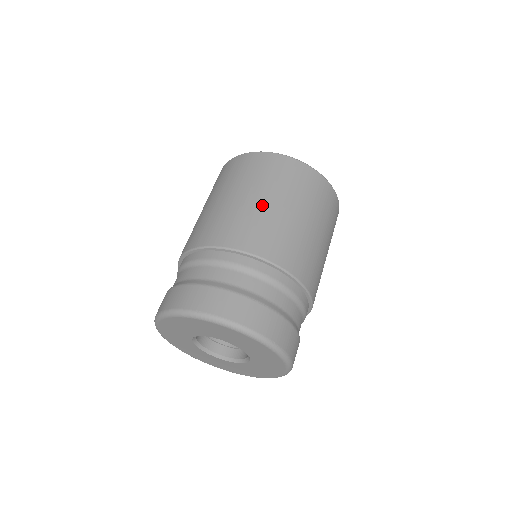
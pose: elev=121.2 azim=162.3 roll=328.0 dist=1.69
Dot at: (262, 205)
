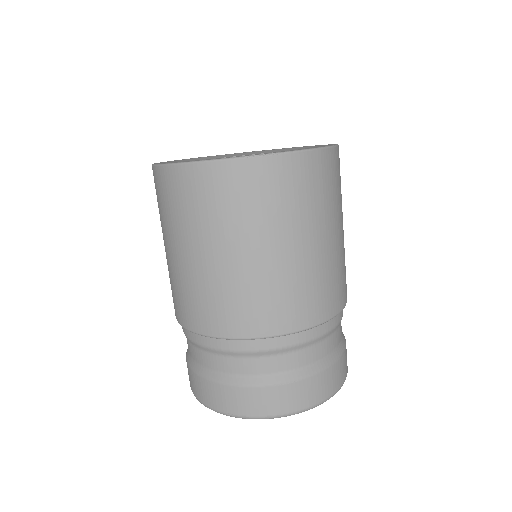
Dot at: (234, 264)
